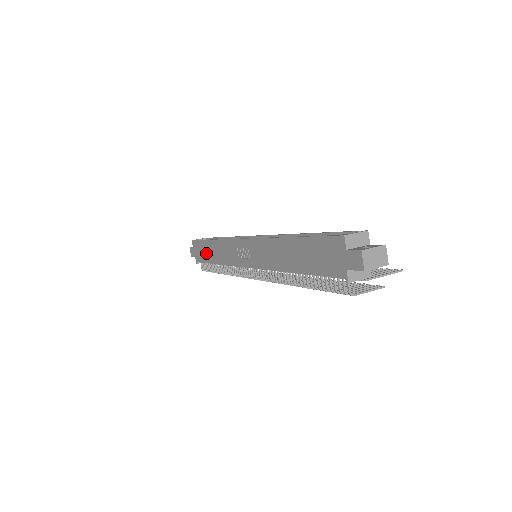
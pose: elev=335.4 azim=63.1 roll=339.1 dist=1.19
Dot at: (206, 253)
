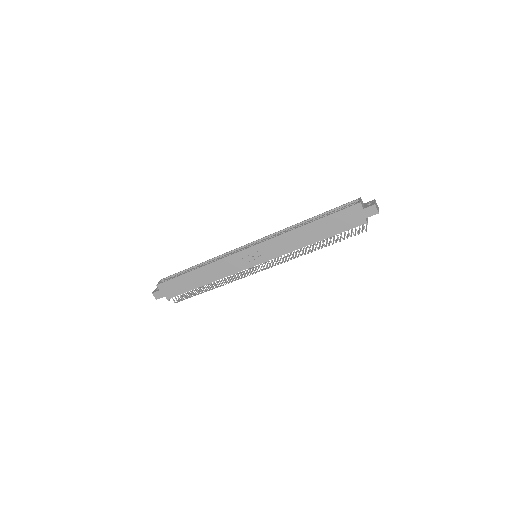
Dot at: (188, 283)
